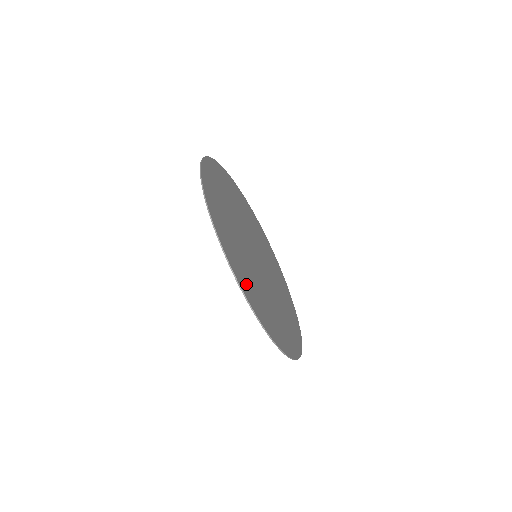
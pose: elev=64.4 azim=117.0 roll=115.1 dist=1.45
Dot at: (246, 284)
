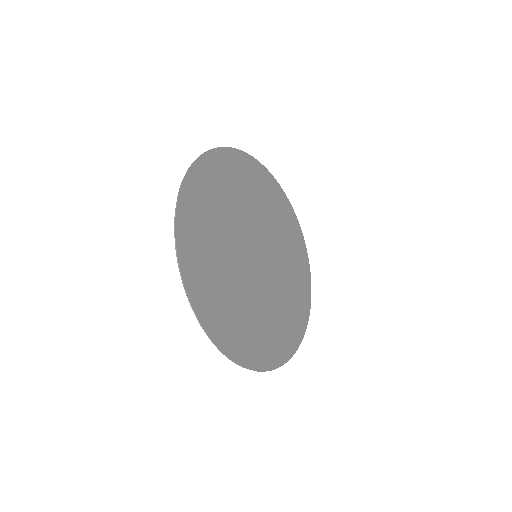
Dot at: (293, 330)
